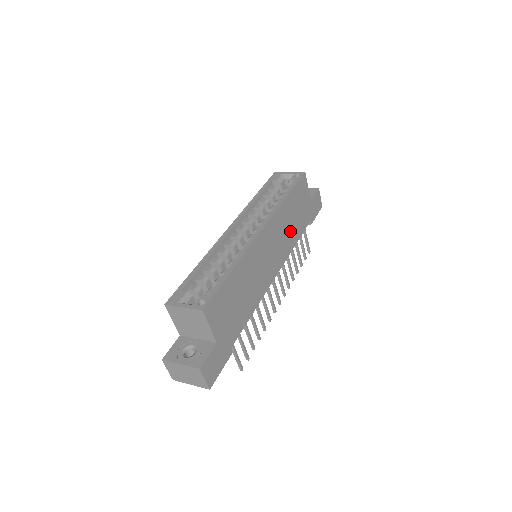
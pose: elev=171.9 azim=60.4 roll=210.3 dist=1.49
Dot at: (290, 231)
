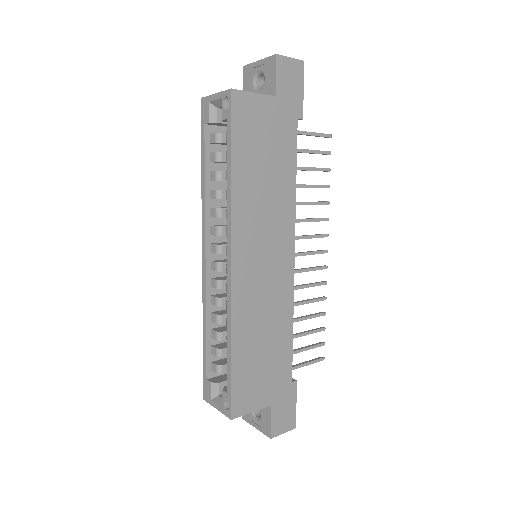
Dot at: (274, 191)
